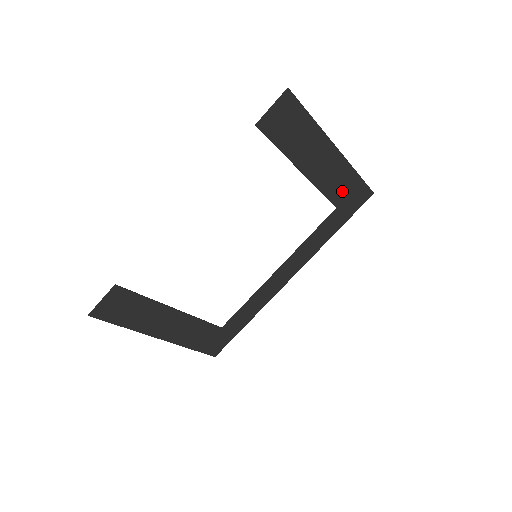
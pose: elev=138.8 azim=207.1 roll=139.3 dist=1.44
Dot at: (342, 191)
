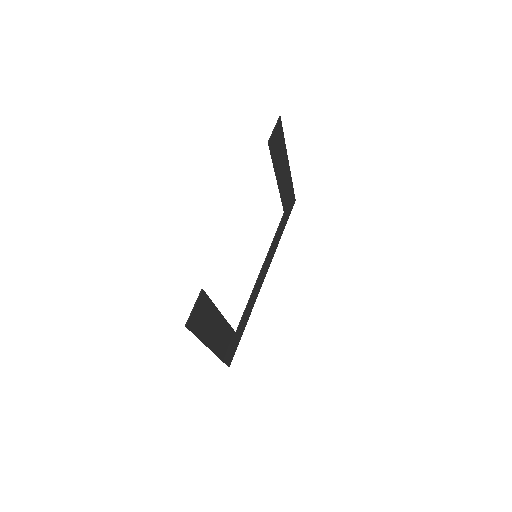
Dot at: (287, 198)
